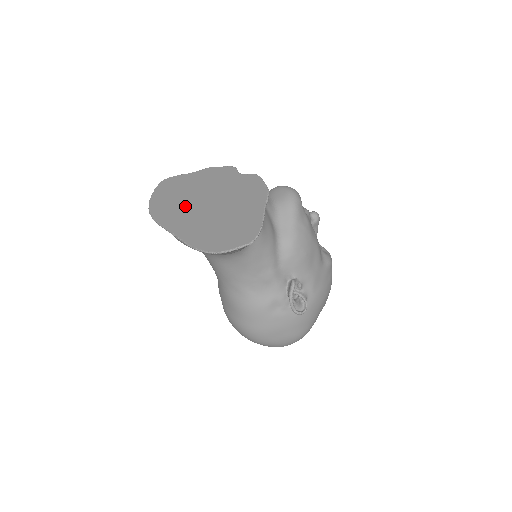
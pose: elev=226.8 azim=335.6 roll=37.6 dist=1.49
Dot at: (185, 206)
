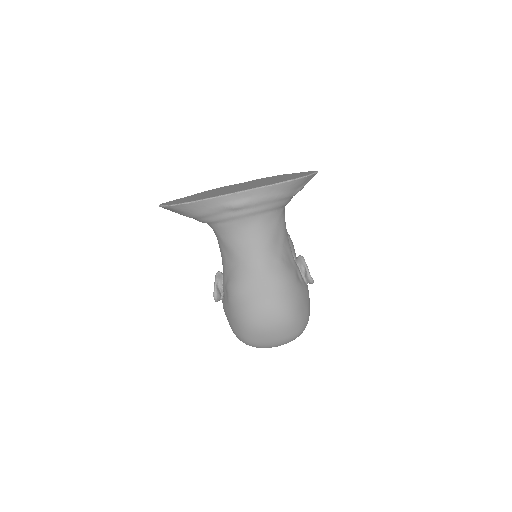
Dot at: (222, 192)
